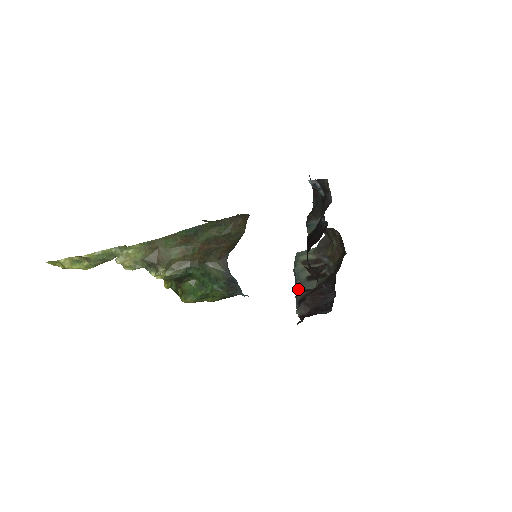
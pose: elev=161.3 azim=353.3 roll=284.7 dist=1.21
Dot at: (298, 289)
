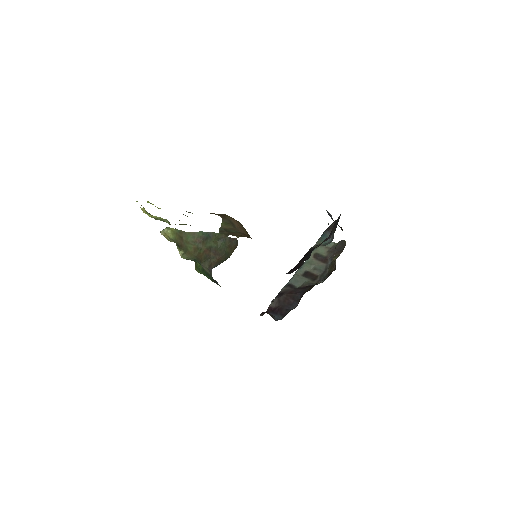
Dot at: (290, 280)
